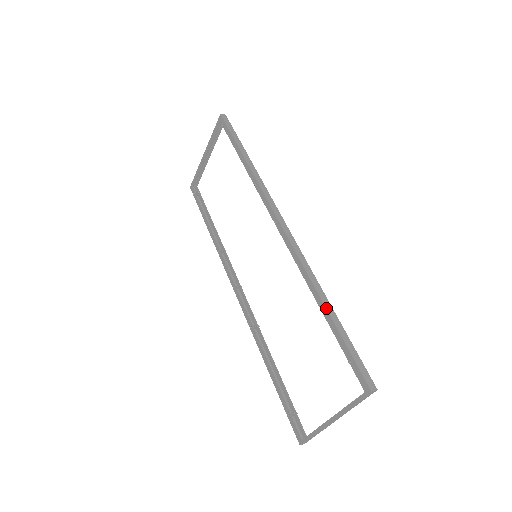
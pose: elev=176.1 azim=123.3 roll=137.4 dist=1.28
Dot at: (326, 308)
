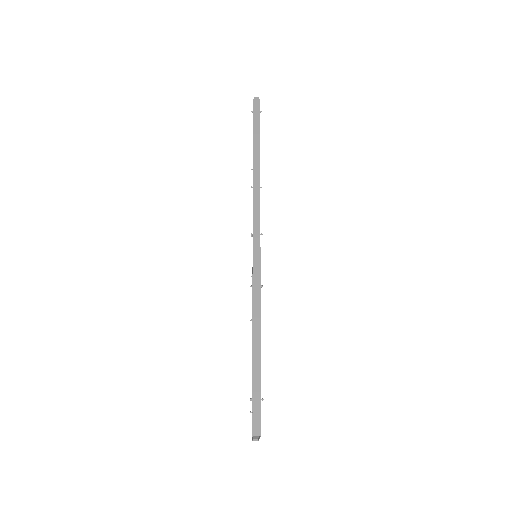
Dot at: (253, 339)
